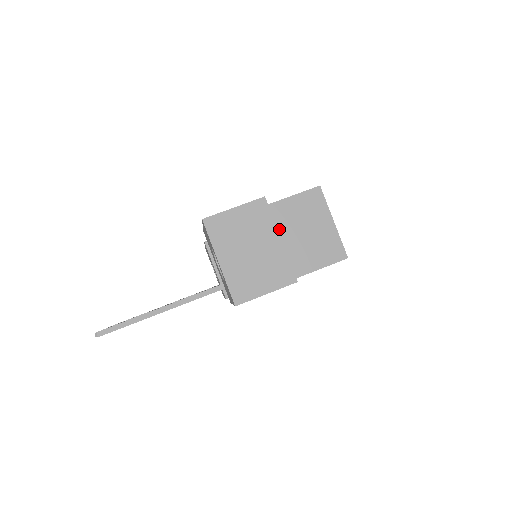
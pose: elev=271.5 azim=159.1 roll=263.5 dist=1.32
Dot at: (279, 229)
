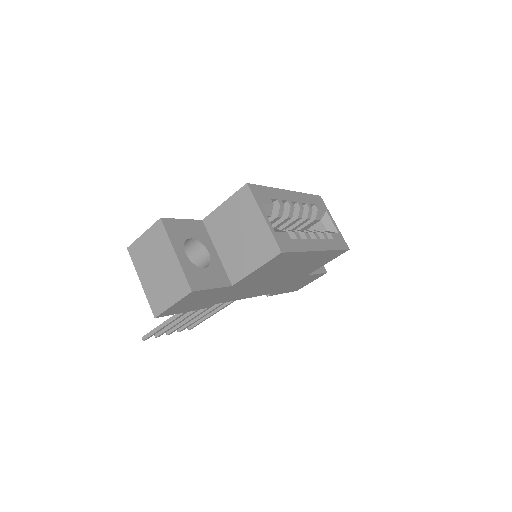
Dot at: (220, 236)
